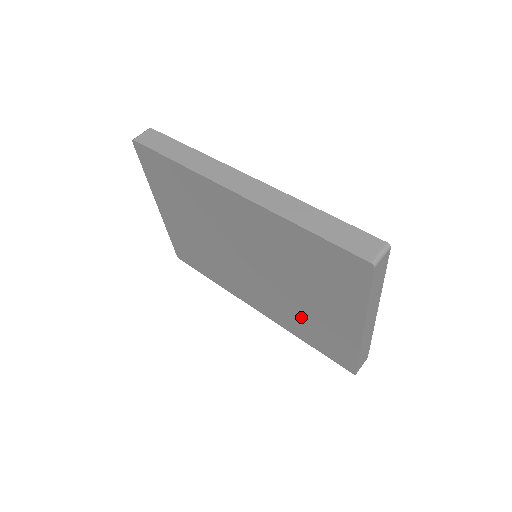
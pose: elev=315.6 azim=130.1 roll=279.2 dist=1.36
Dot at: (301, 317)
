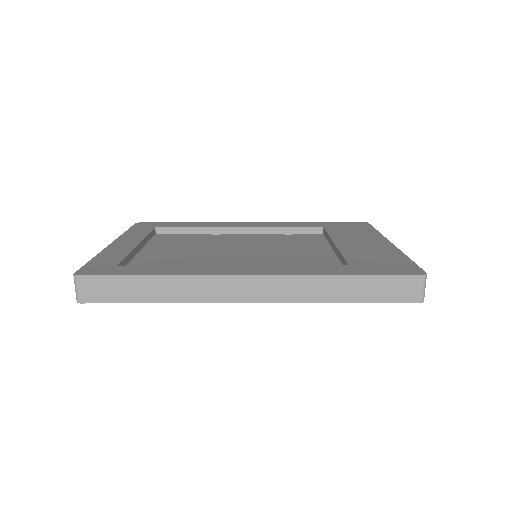
Dot at: occluded
